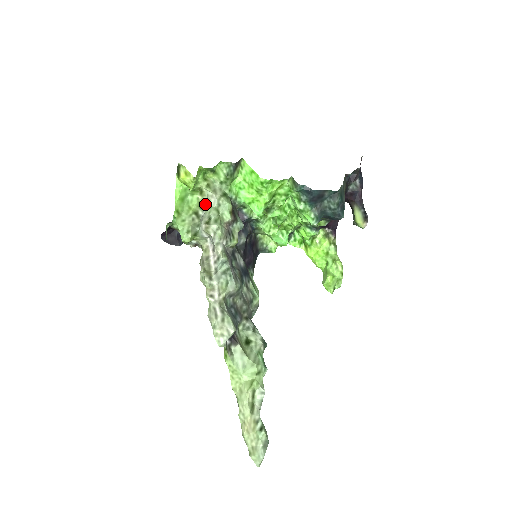
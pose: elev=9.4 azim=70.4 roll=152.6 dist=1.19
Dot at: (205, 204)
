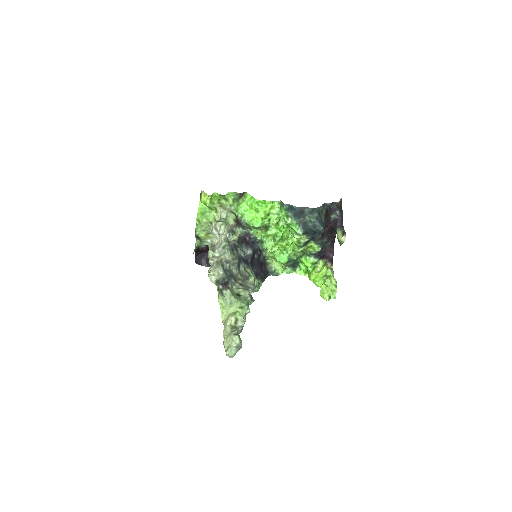
Dot at: occluded
